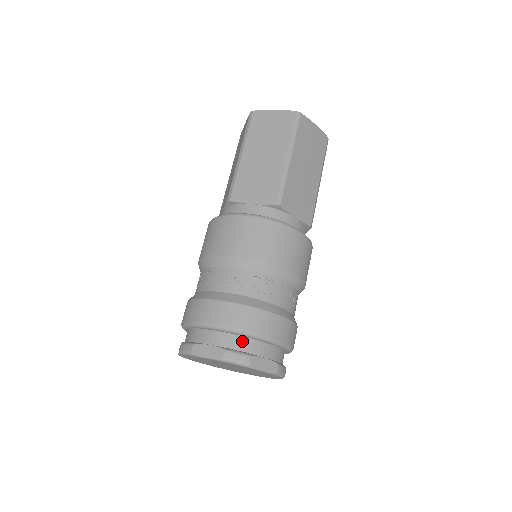
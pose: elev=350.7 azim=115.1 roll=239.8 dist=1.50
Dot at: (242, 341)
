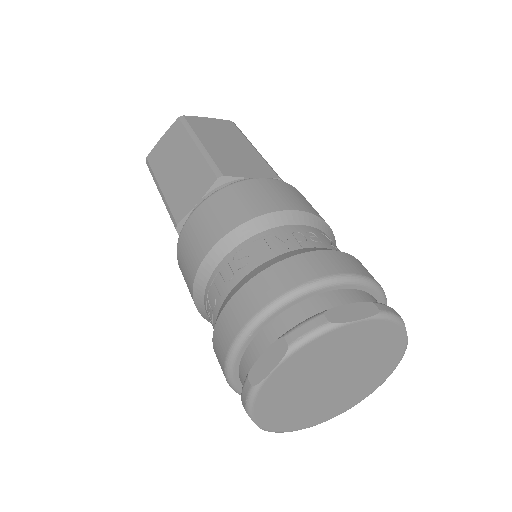
Dot at: (370, 297)
